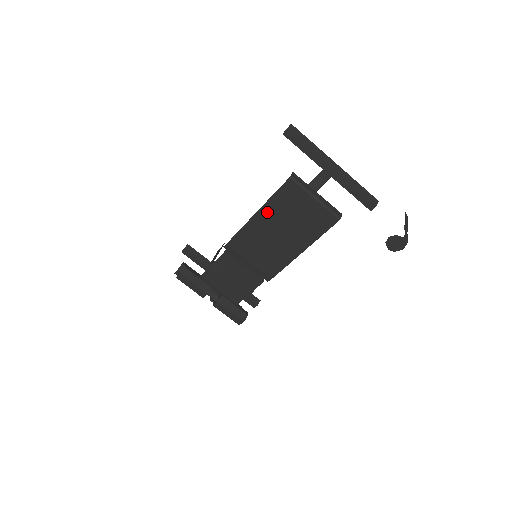
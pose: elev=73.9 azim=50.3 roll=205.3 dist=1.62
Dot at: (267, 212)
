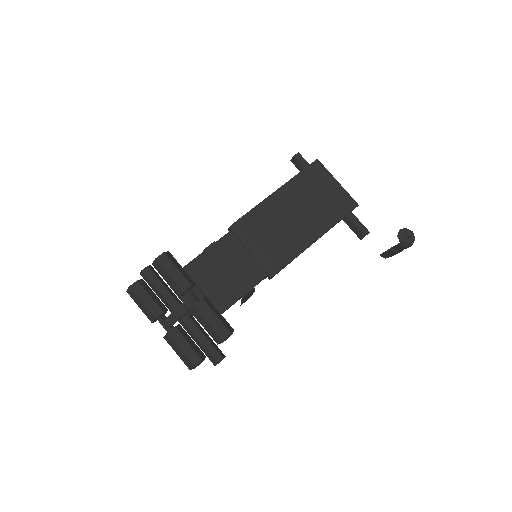
Dot at: (289, 190)
